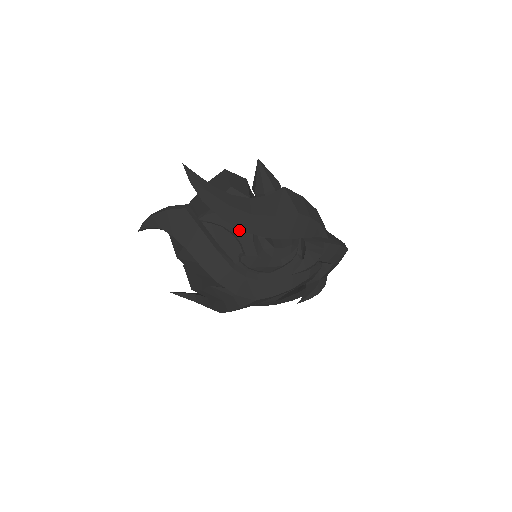
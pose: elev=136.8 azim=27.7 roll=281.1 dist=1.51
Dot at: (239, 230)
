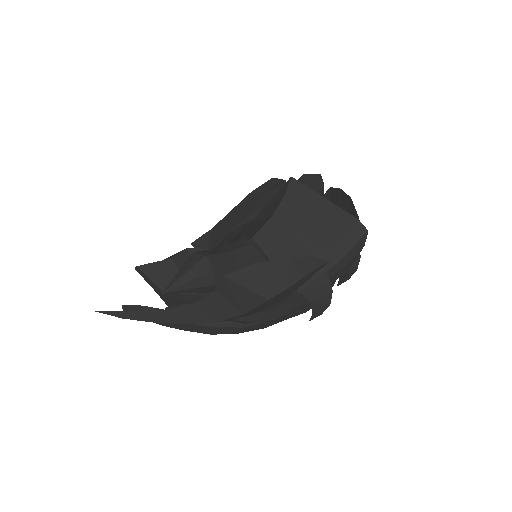
Dot at: occluded
